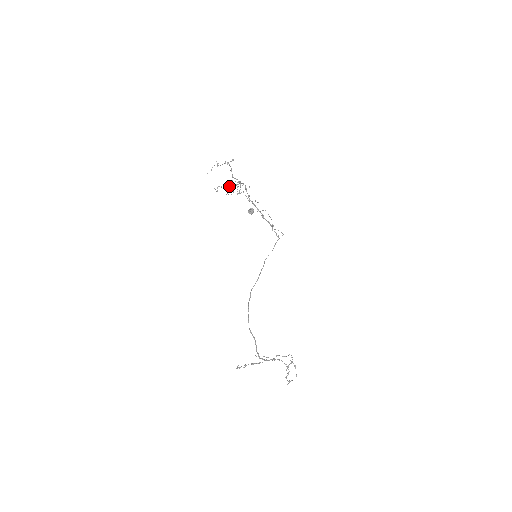
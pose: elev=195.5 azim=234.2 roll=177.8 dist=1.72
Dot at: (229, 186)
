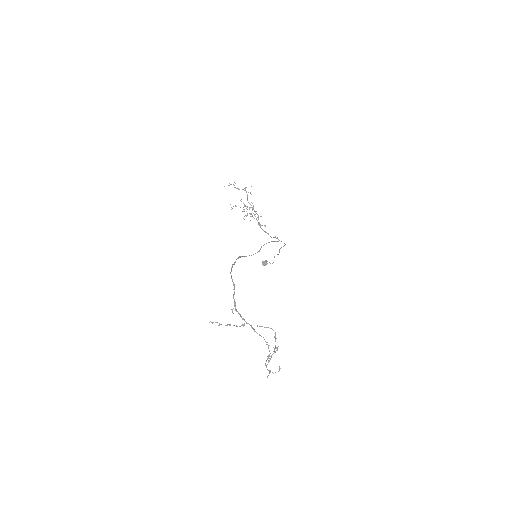
Dot at: occluded
